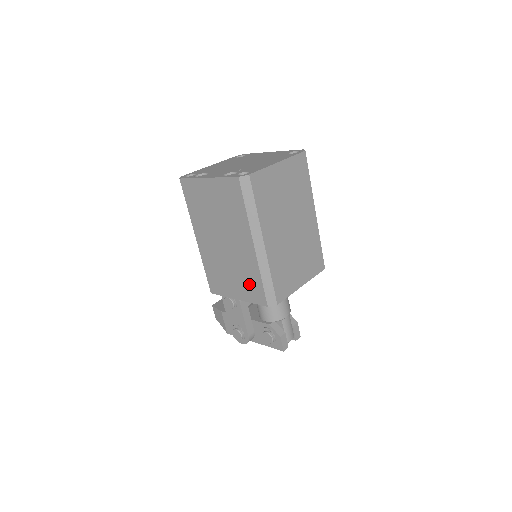
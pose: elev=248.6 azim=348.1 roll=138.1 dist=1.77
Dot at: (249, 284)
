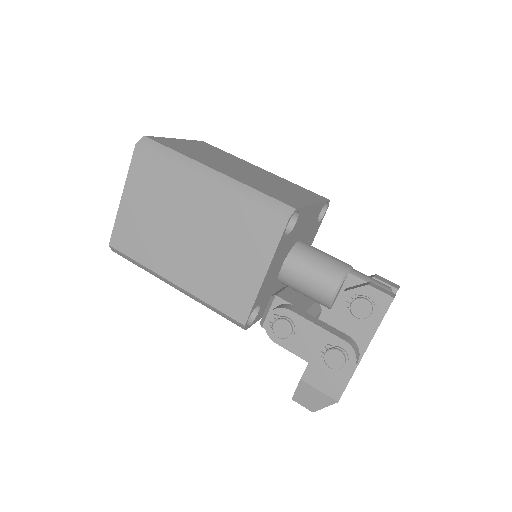
Dot at: (250, 231)
